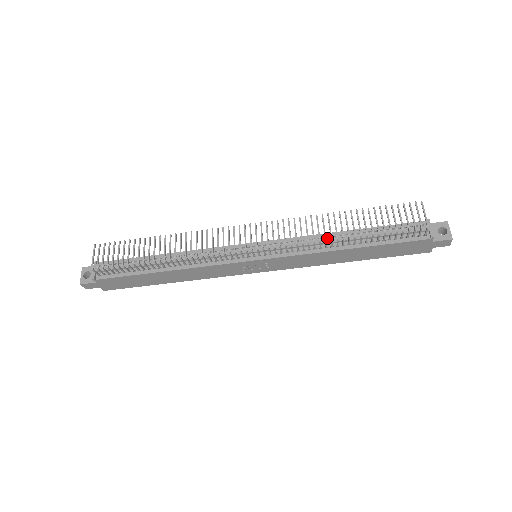
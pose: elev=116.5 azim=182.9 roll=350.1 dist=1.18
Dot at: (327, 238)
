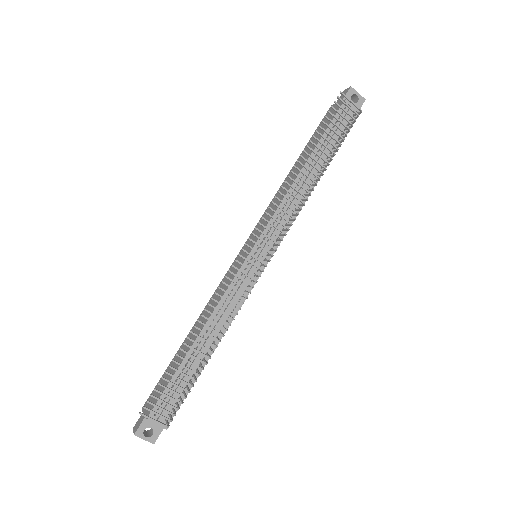
Dot at: (297, 188)
